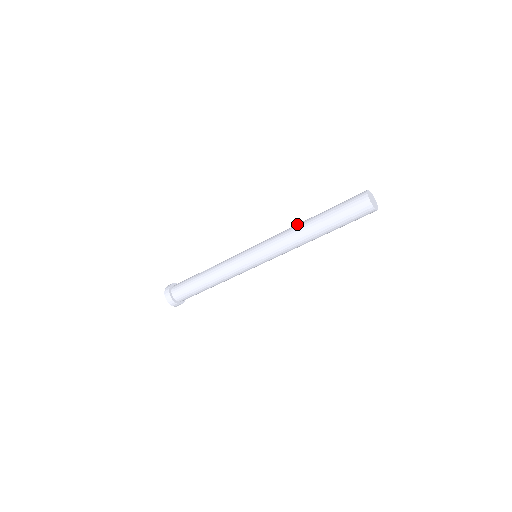
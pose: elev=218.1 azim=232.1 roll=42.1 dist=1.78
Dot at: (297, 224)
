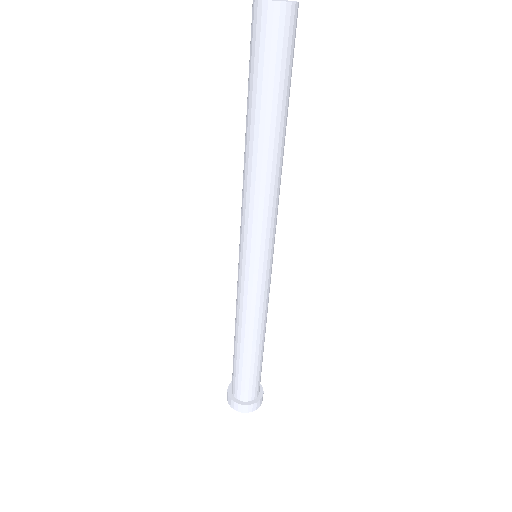
Dot at: occluded
